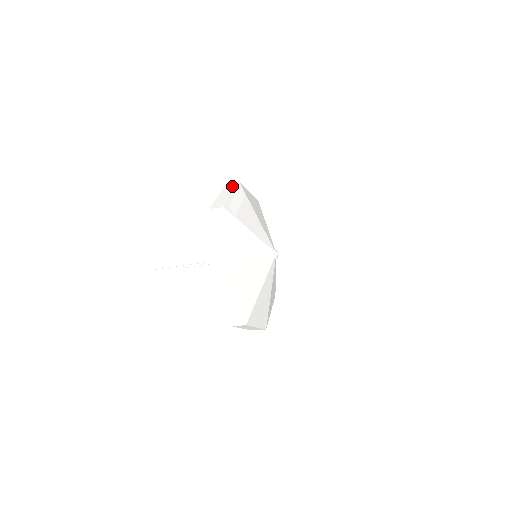
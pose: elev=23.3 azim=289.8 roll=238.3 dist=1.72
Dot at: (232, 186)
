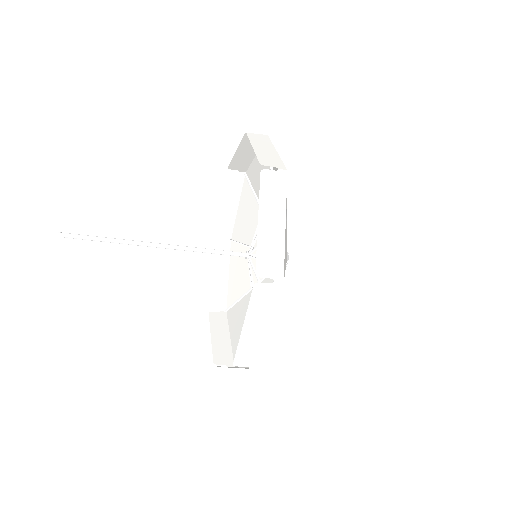
Dot at: (279, 189)
